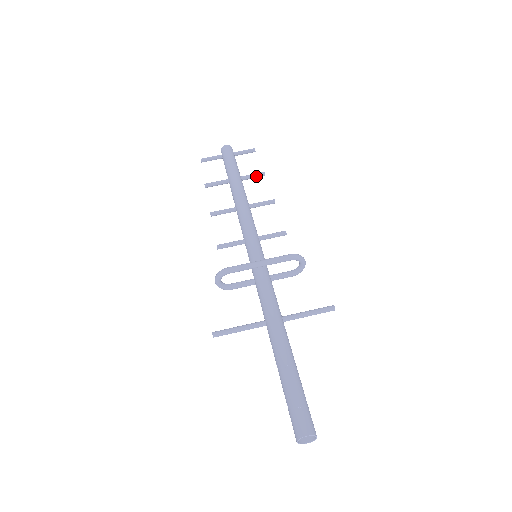
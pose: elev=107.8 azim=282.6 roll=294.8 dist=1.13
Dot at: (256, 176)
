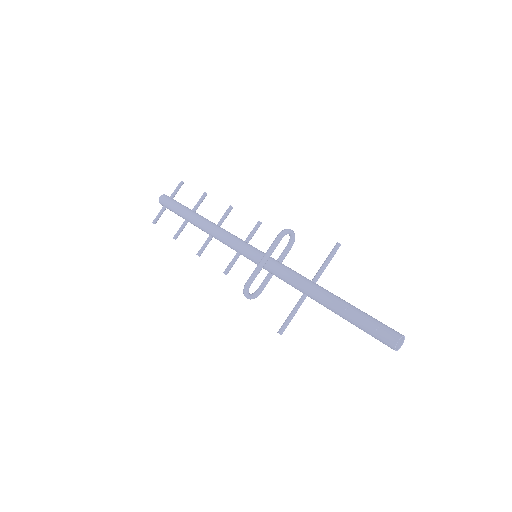
Dot at: (202, 200)
